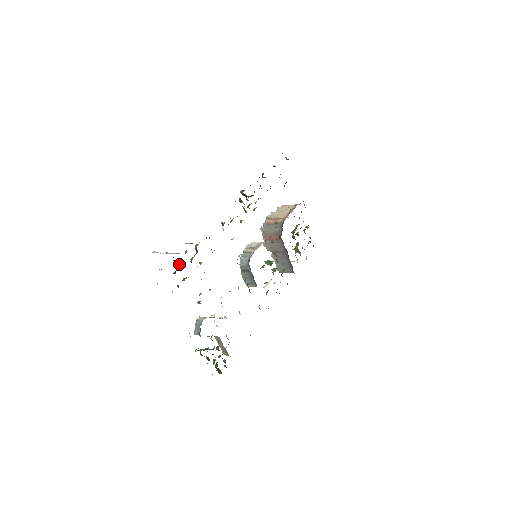
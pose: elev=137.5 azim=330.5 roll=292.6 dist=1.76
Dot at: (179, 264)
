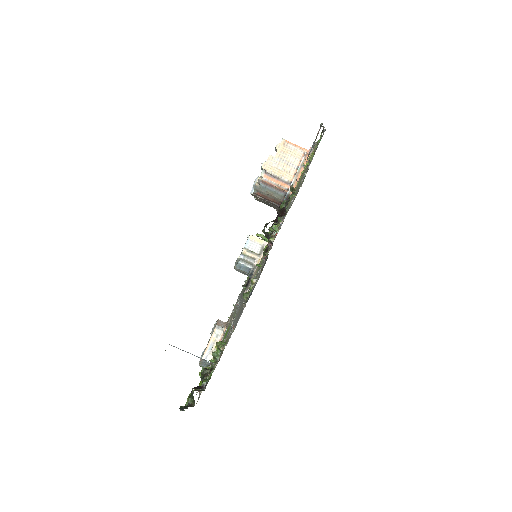
Dot at: occluded
